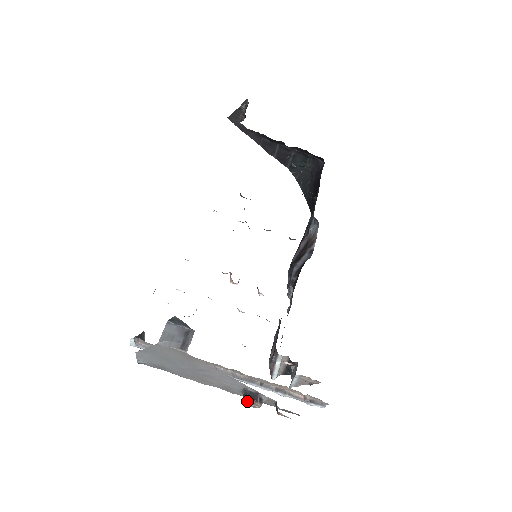
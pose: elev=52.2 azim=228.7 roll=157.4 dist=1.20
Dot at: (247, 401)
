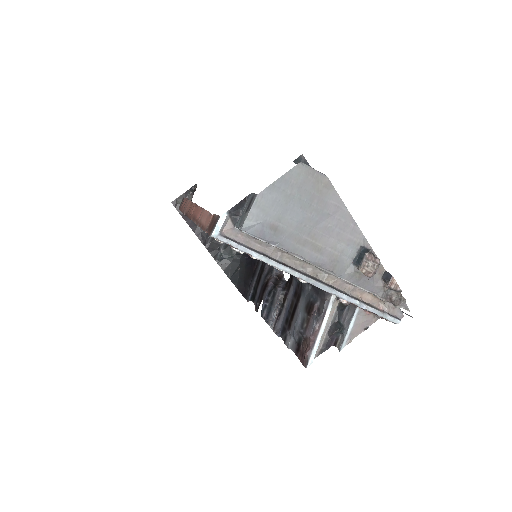
Dot at: (367, 258)
